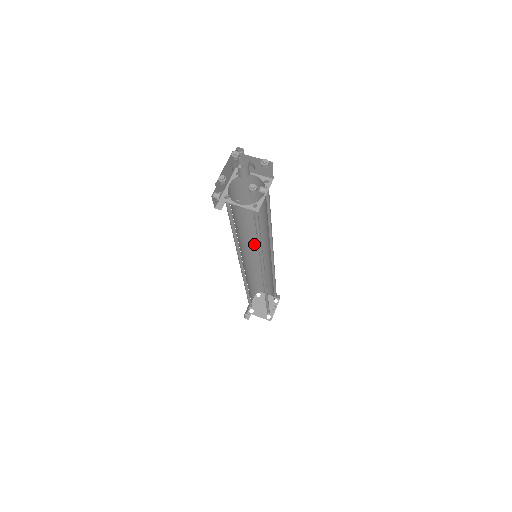
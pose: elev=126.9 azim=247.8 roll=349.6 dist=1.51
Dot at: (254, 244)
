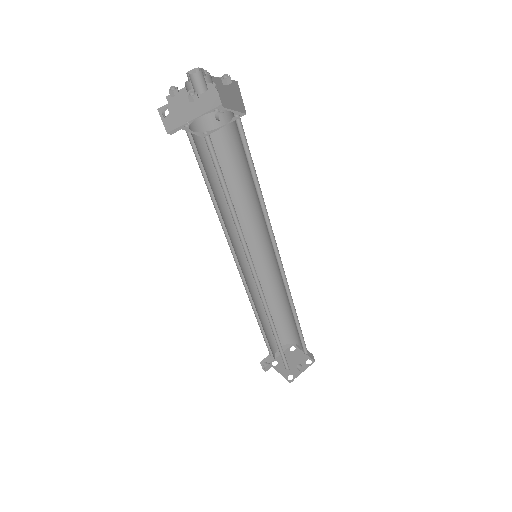
Dot at: (263, 245)
